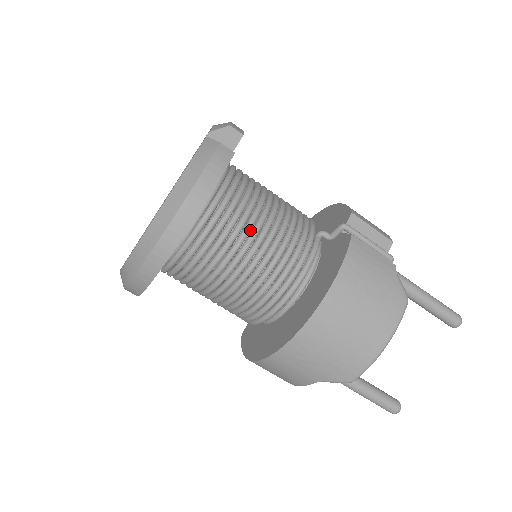
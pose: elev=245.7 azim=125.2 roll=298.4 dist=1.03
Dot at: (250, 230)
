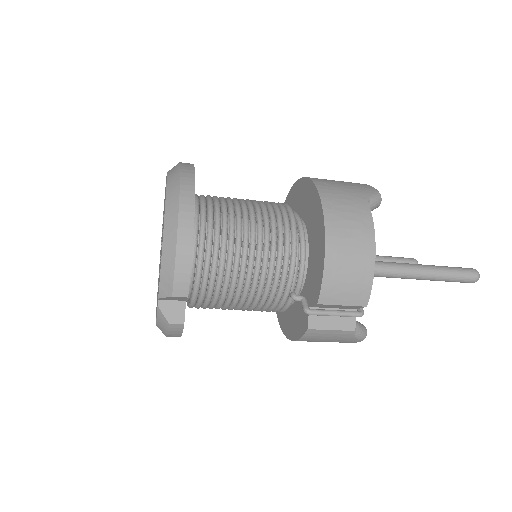
Dot at: occluded
